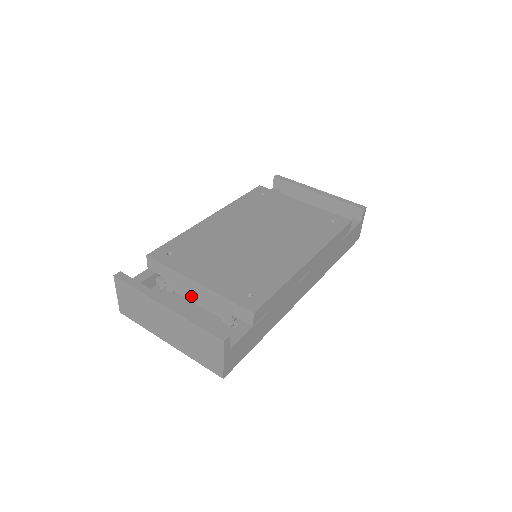
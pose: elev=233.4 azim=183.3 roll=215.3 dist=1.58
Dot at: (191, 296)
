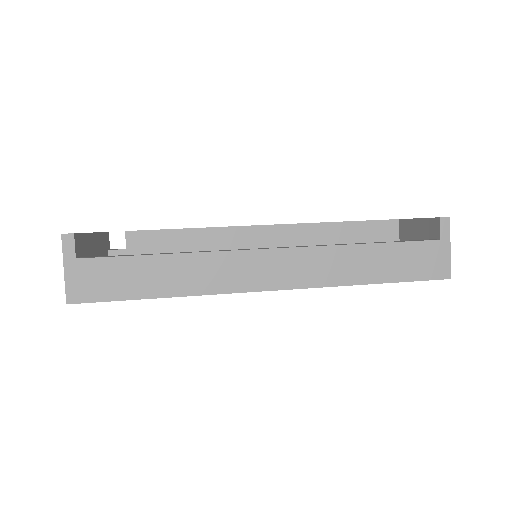
Dot at: occluded
